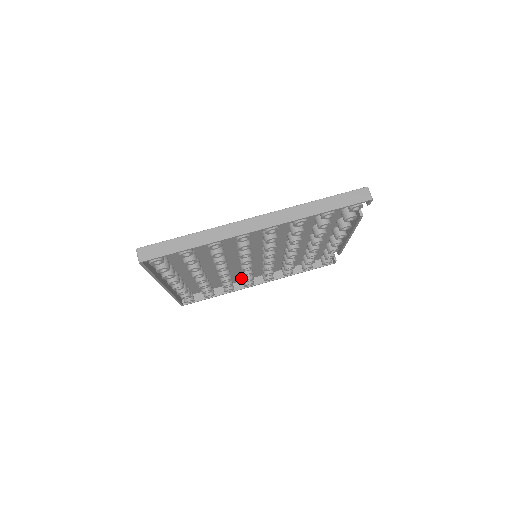
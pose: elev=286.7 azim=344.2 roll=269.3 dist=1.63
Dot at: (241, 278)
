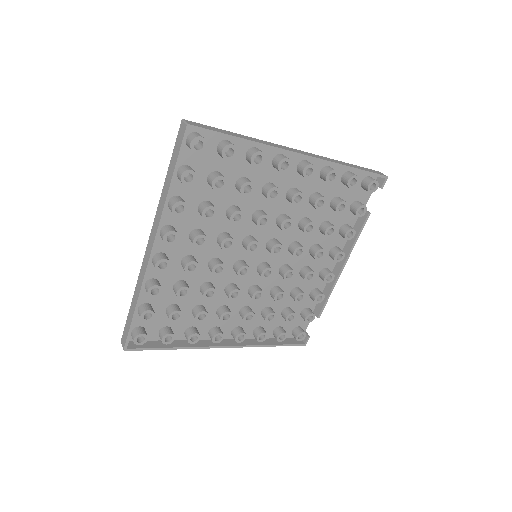
Dot at: (208, 329)
